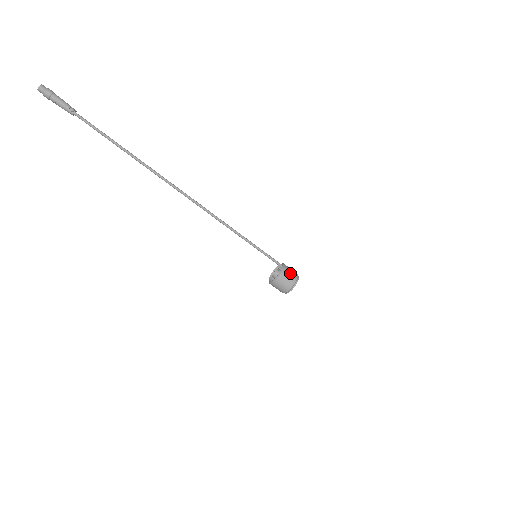
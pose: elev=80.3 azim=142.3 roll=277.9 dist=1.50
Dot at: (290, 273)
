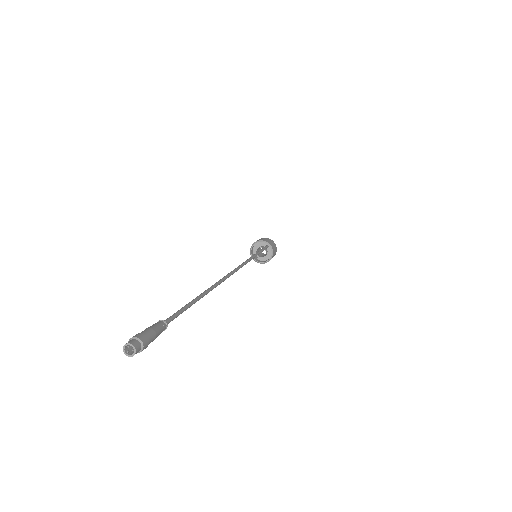
Dot at: (274, 254)
